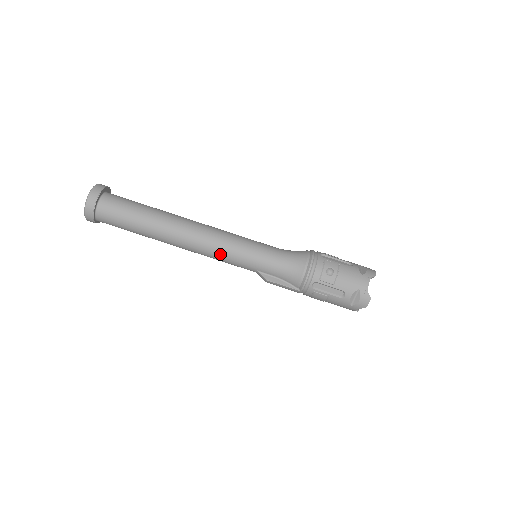
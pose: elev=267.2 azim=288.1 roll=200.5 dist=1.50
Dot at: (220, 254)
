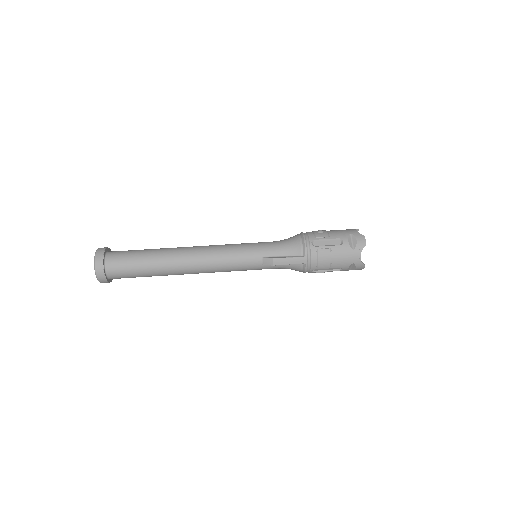
Dot at: (224, 254)
